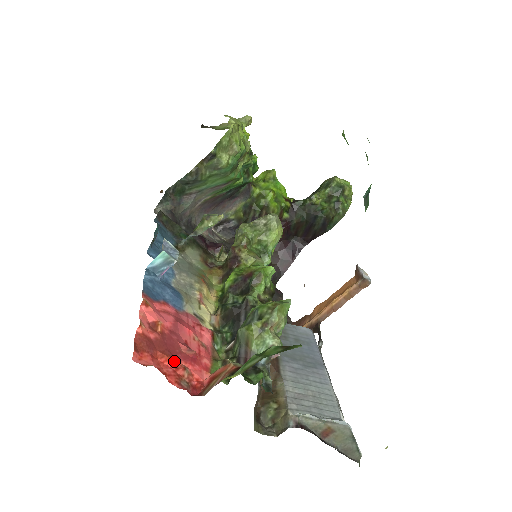
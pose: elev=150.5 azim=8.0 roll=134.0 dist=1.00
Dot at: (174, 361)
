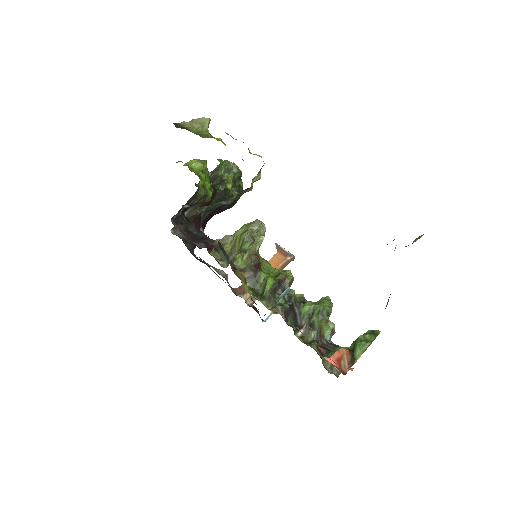
Dot at: (332, 360)
